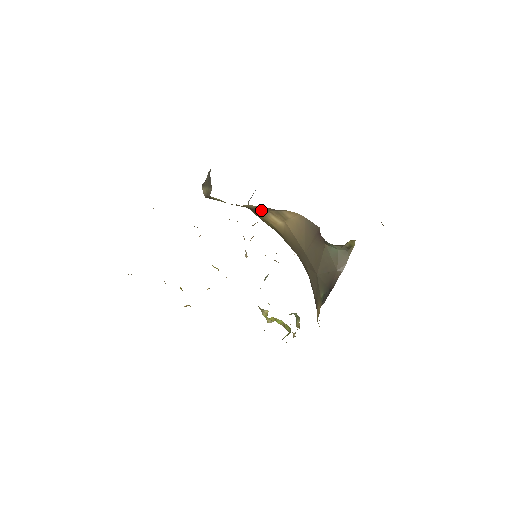
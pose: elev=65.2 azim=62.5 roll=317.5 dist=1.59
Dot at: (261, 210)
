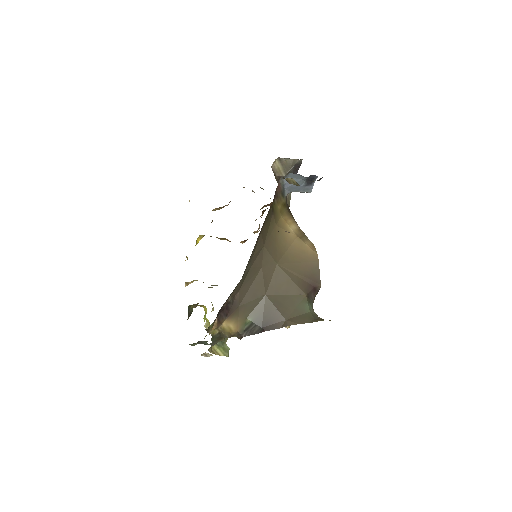
Dot at: occluded
